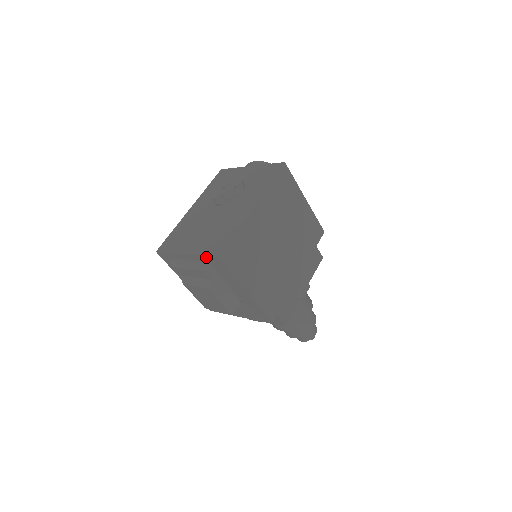
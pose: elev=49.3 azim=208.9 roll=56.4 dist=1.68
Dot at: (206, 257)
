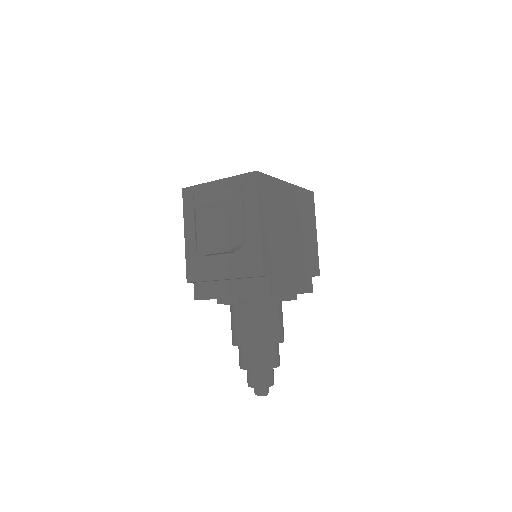
Dot at: (241, 176)
